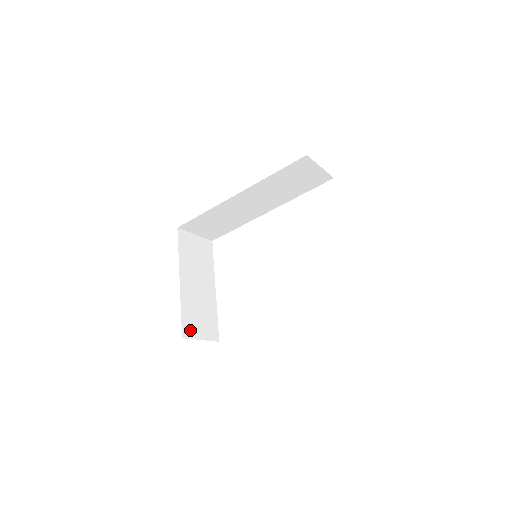
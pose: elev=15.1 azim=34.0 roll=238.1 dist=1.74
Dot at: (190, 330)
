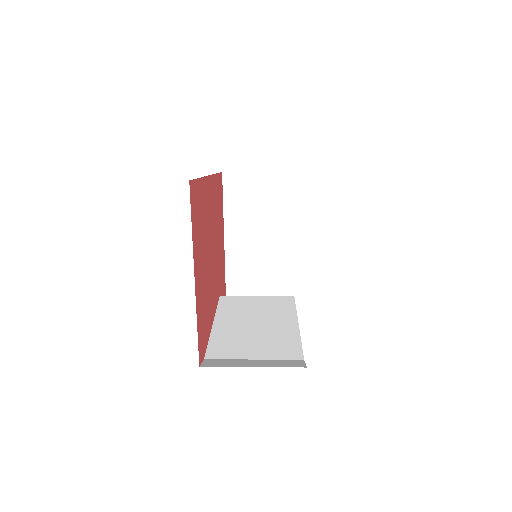
Dot at: (240, 292)
